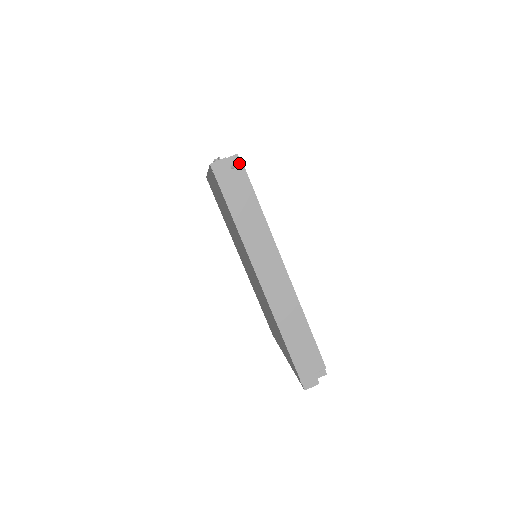
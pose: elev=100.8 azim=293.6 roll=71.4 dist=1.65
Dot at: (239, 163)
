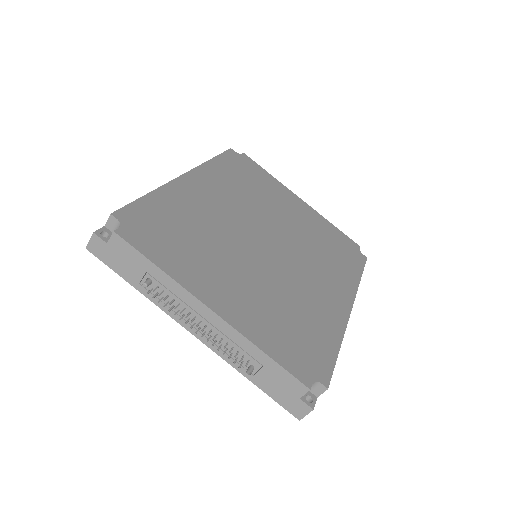
Dot at: (313, 384)
